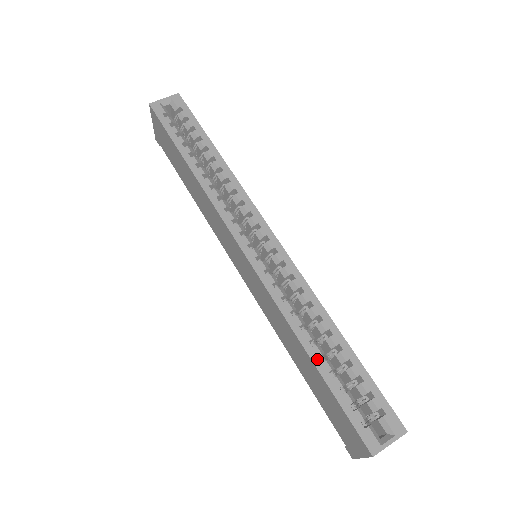
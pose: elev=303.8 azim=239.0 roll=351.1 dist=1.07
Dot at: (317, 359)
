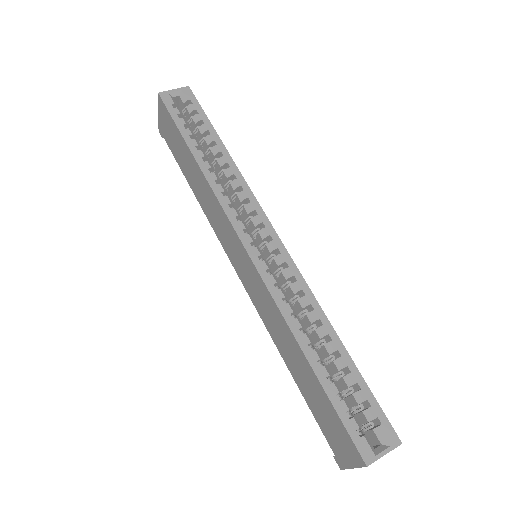
Dot at: (315, 363)
